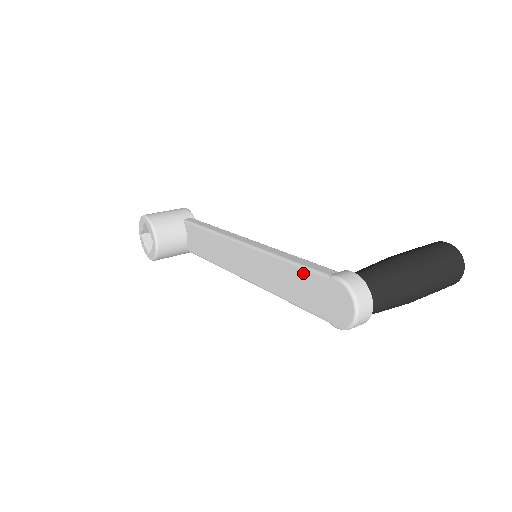
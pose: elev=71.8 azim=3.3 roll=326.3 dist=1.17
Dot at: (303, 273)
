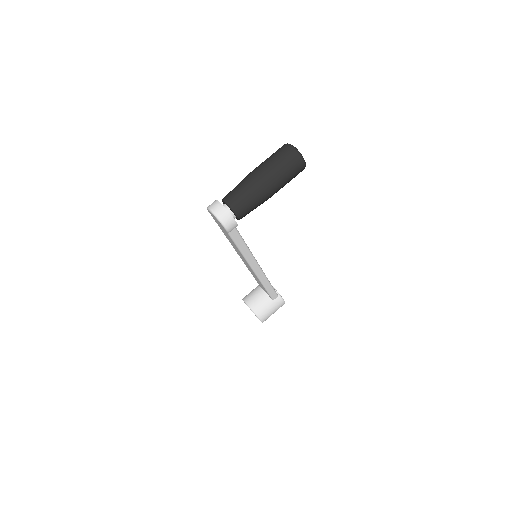
Dot at: (220, 228)
